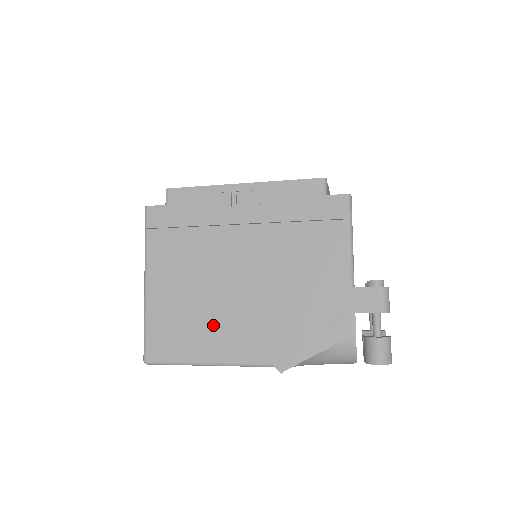
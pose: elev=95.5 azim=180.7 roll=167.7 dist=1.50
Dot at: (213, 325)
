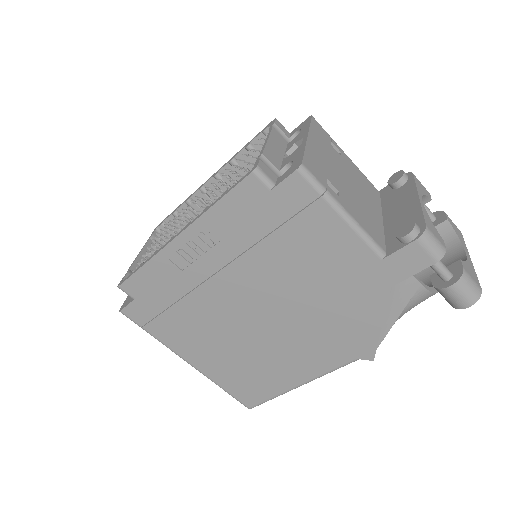
Dot at: (277, 361)
